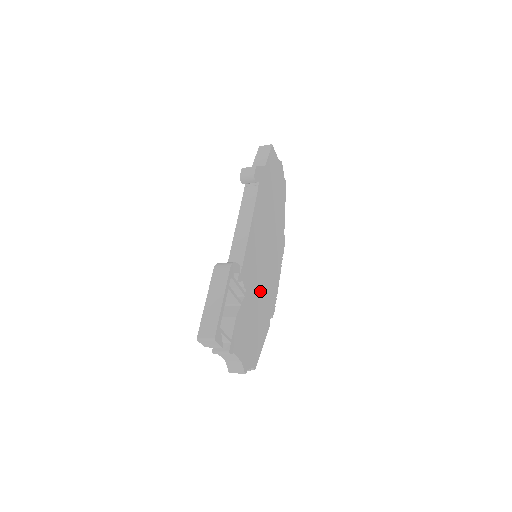
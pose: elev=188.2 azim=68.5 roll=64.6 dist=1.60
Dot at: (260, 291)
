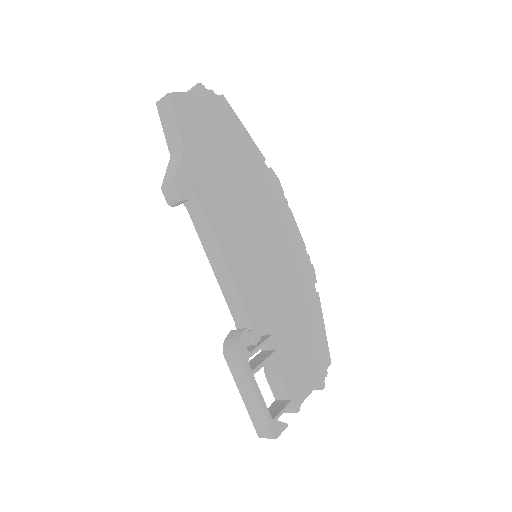
Dot at: (286, 293)
